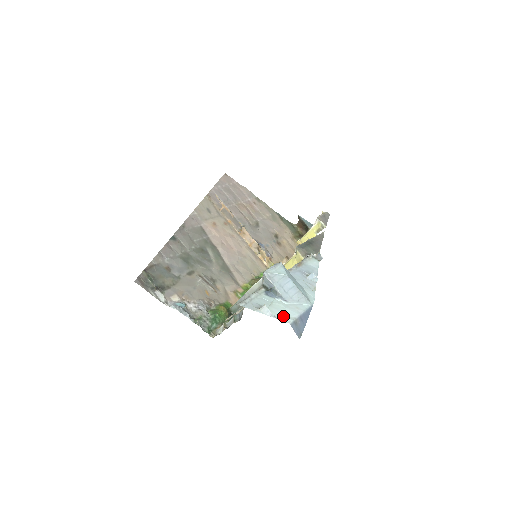
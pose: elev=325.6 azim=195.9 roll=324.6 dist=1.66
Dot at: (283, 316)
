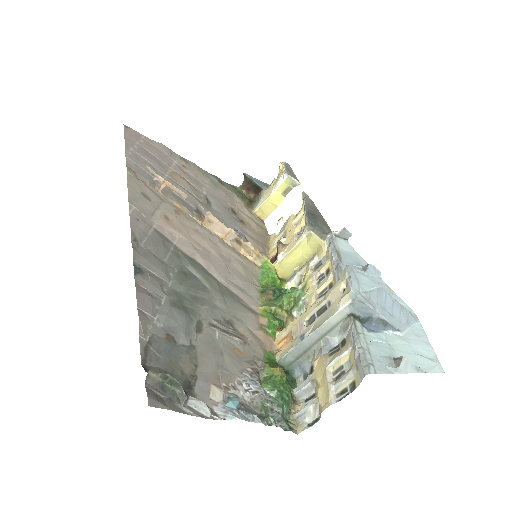
Dot at: (426, 362)
